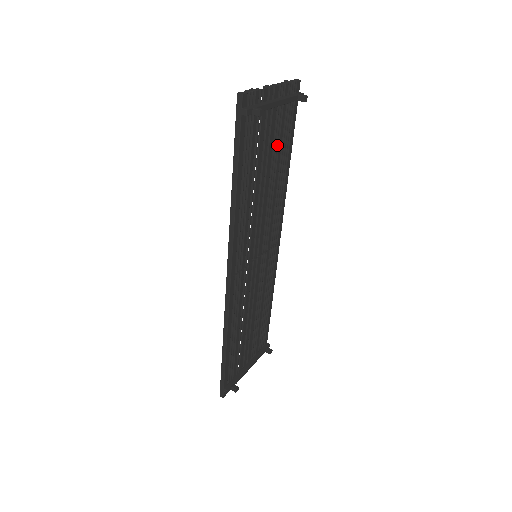
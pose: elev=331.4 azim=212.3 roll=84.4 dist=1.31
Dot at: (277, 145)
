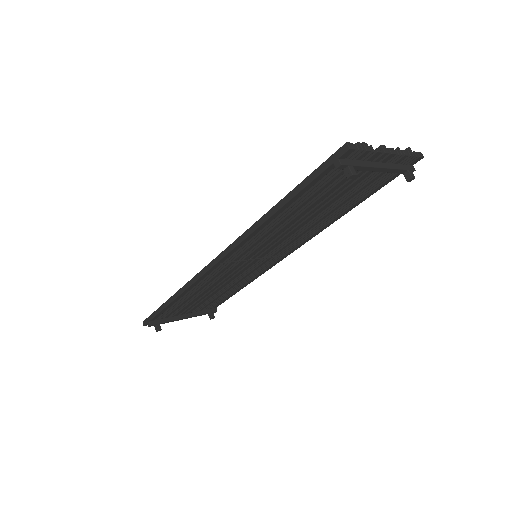
Dot at: (351, 193)
